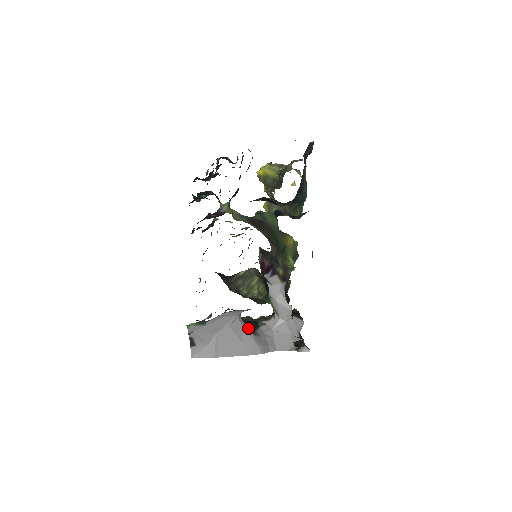
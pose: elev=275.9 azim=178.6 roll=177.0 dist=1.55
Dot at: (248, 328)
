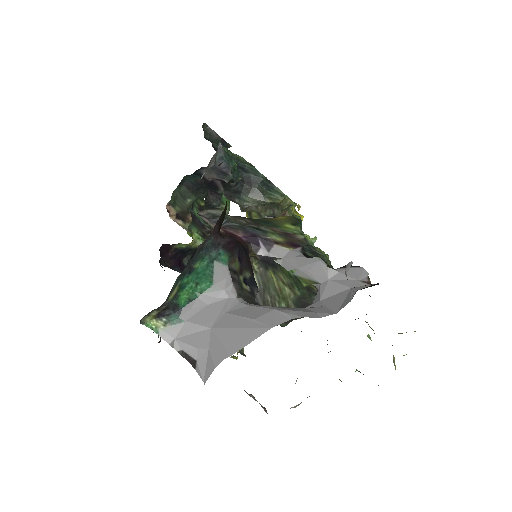
Dot at: (262, 306)
